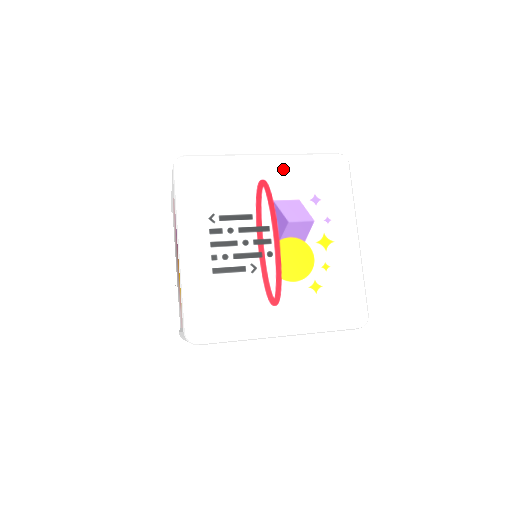
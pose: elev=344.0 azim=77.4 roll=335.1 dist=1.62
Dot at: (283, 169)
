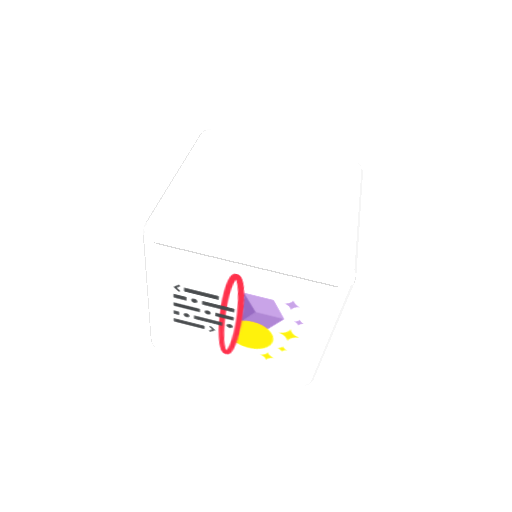
Dot at: (264, 272)
